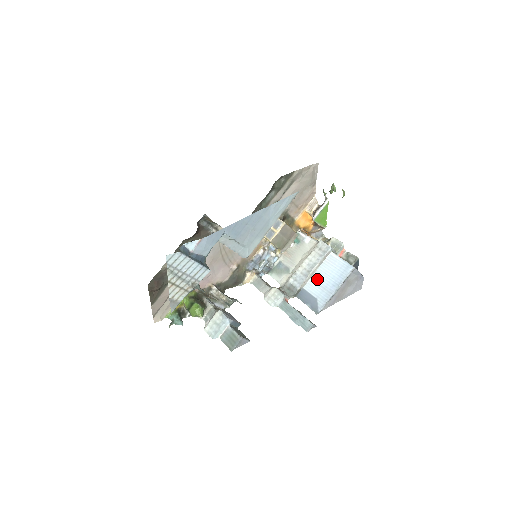
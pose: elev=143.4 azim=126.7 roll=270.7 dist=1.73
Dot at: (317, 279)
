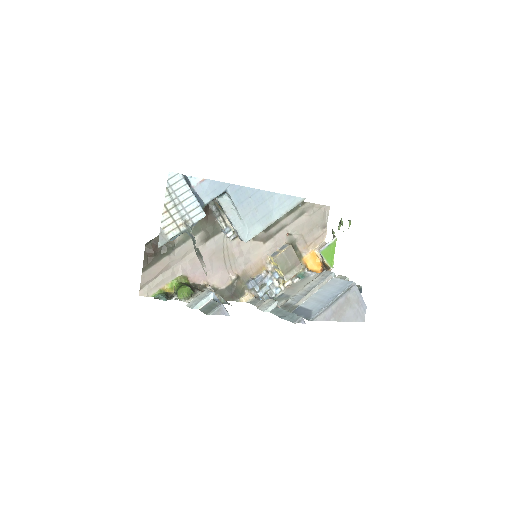
Dot at: (315, 297)
